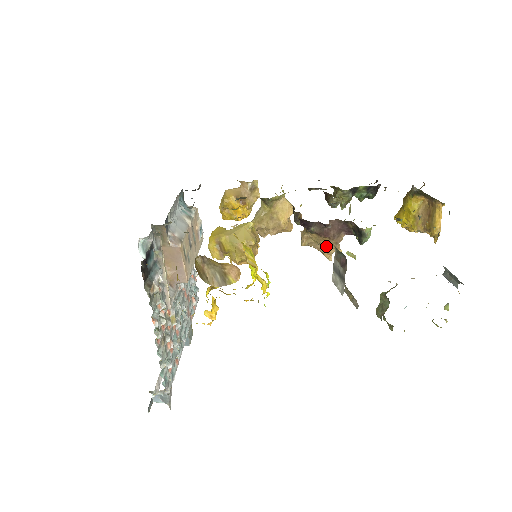
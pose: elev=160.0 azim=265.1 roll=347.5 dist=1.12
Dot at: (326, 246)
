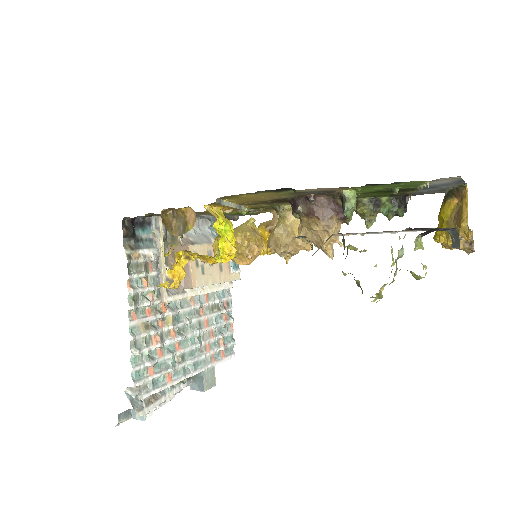
Dot at: (320, 234)
